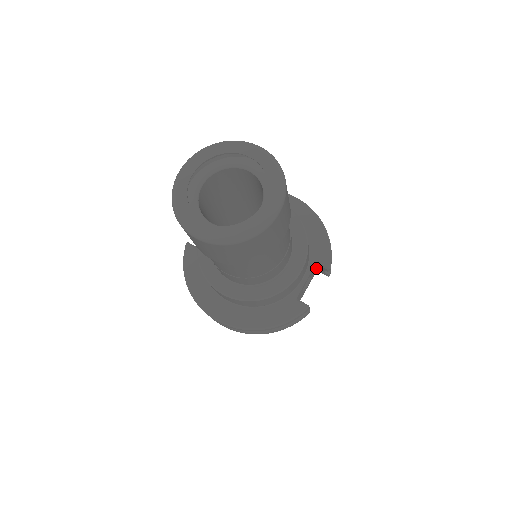
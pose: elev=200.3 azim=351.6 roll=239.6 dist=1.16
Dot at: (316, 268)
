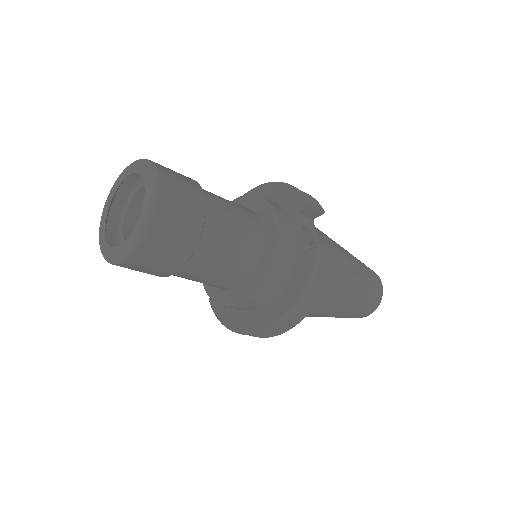
Dot at: (306, 217)
